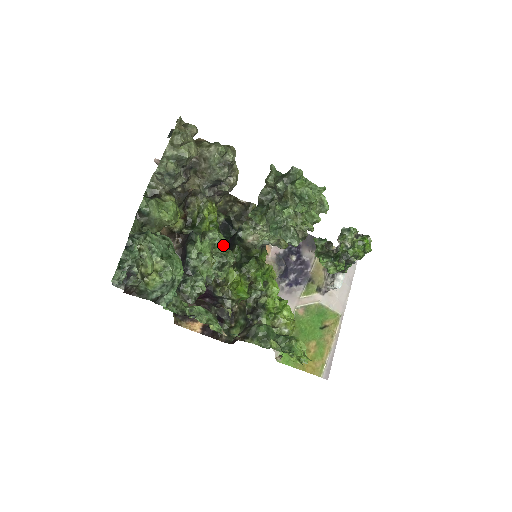
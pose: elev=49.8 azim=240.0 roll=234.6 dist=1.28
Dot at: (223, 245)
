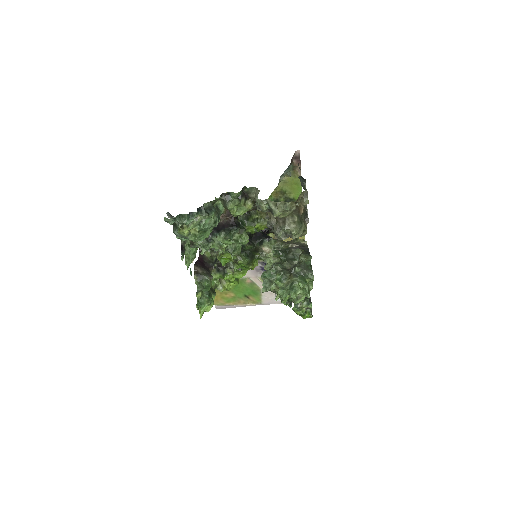
Dot at: (243, 244)
